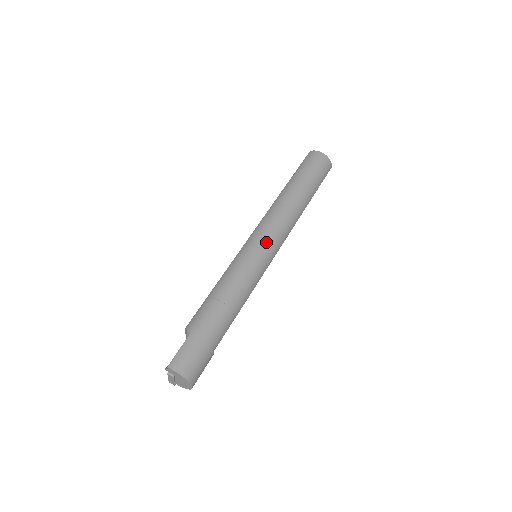
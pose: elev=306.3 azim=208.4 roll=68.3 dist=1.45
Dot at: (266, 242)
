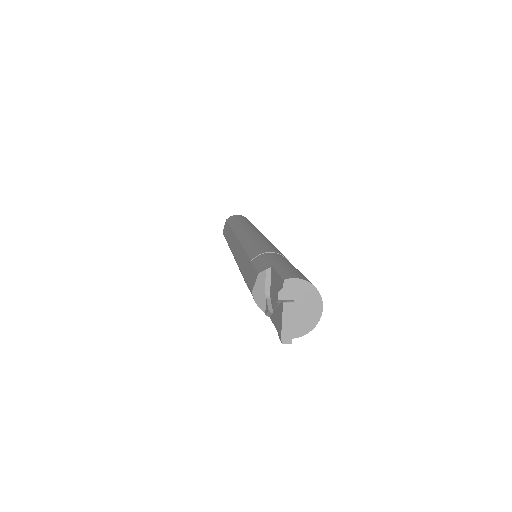
Dot at: (260, 235)
